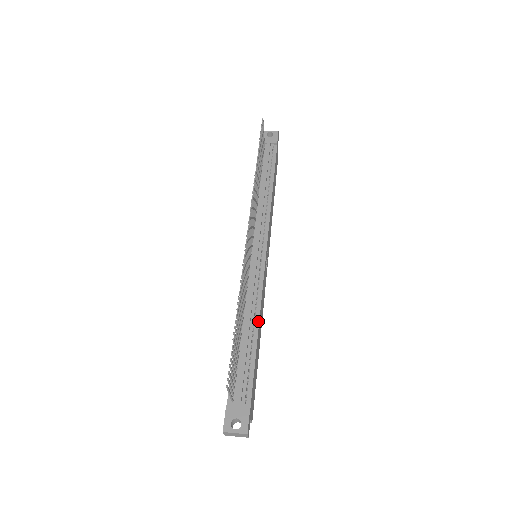
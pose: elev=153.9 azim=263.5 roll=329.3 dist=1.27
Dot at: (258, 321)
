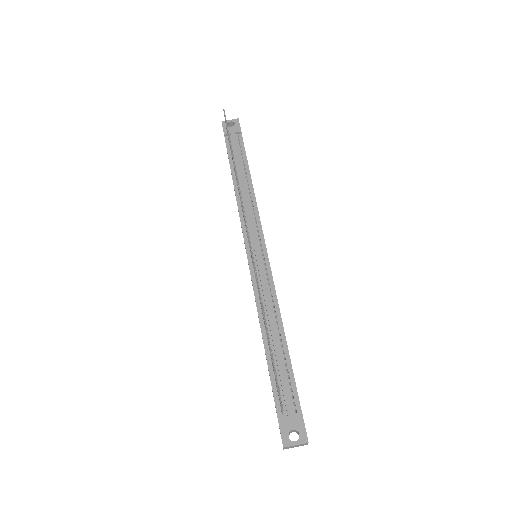
Dot at: (281, 324)
